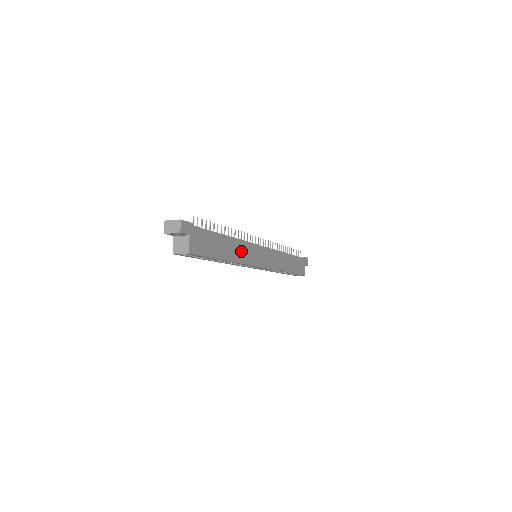
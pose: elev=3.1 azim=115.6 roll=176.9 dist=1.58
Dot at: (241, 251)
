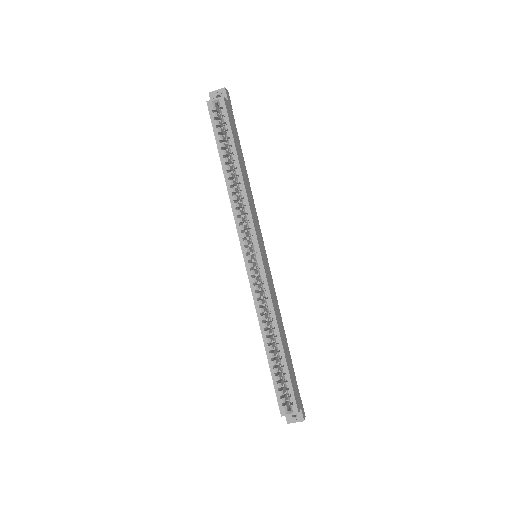
Dot at: (251, 200)
